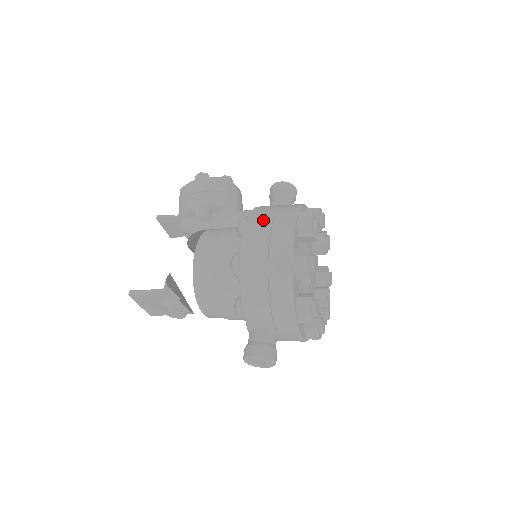
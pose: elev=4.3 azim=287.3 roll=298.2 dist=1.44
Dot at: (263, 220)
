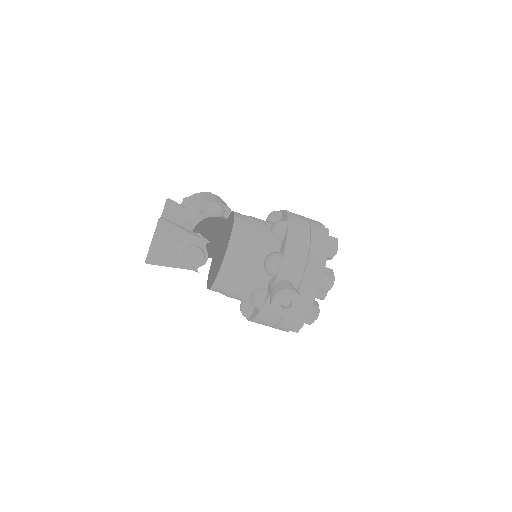
Dot at: occluded
